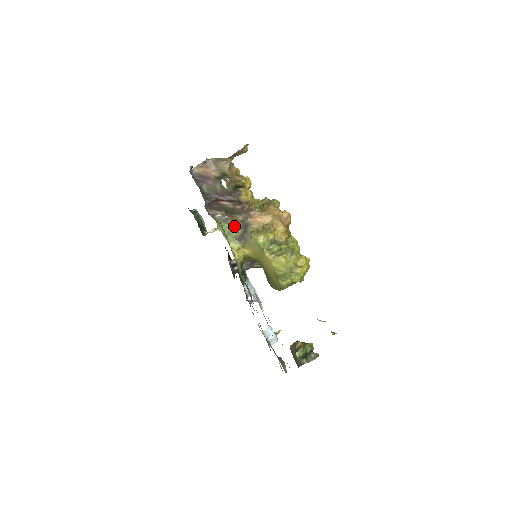
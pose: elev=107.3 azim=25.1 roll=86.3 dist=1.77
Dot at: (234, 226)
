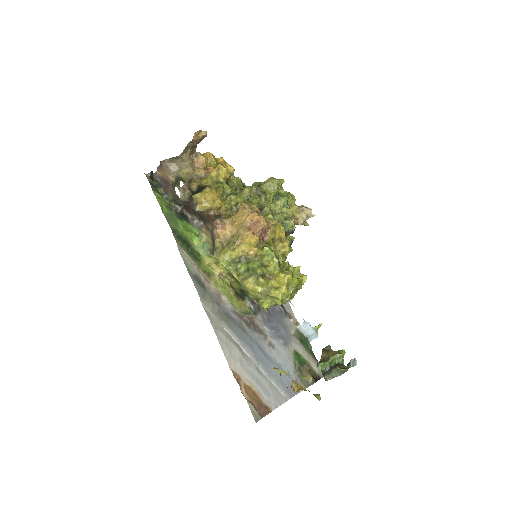
Dot at: (207, 236)
